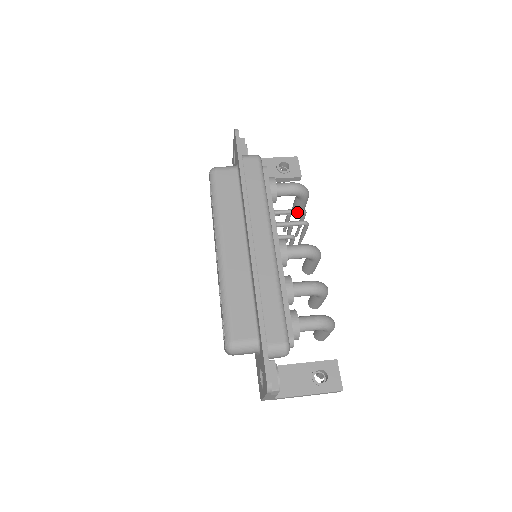
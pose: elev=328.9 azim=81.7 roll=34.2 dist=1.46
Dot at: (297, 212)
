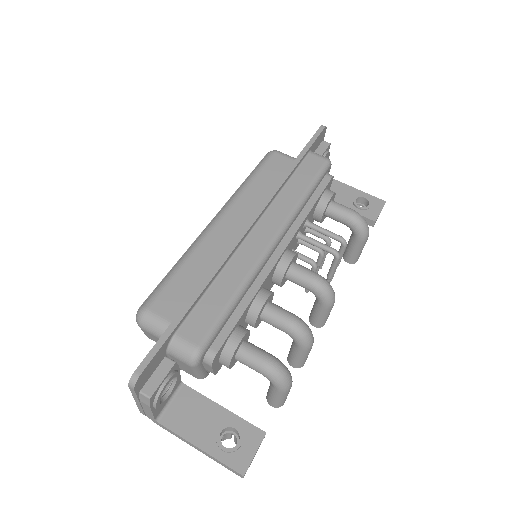
Dot at: (335, 237)
